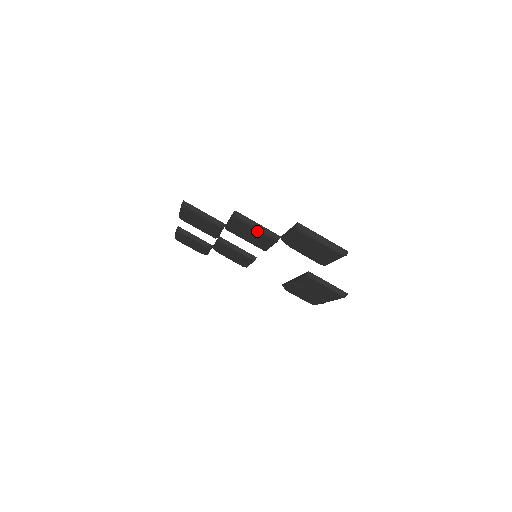
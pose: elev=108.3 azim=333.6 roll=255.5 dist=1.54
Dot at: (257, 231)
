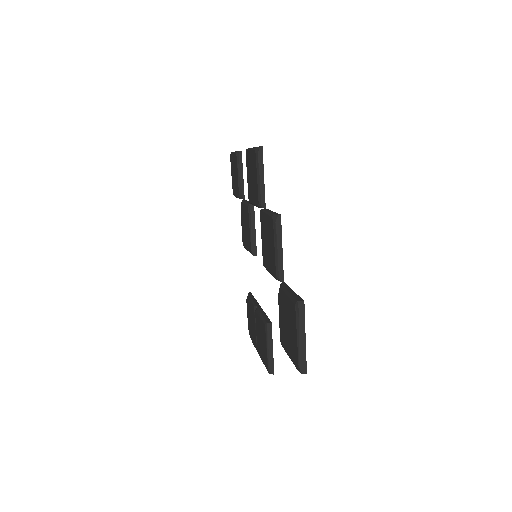
Dot at: (274, 252)
